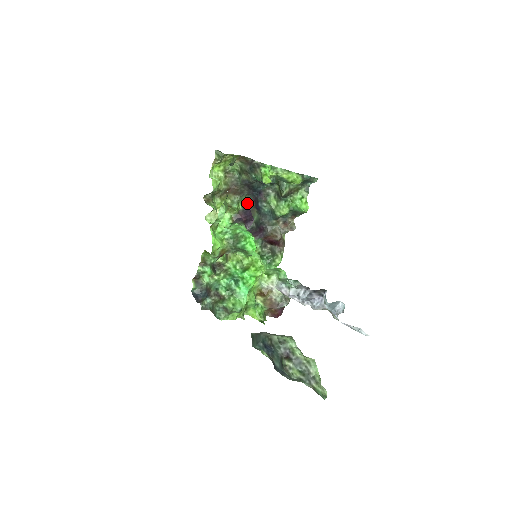
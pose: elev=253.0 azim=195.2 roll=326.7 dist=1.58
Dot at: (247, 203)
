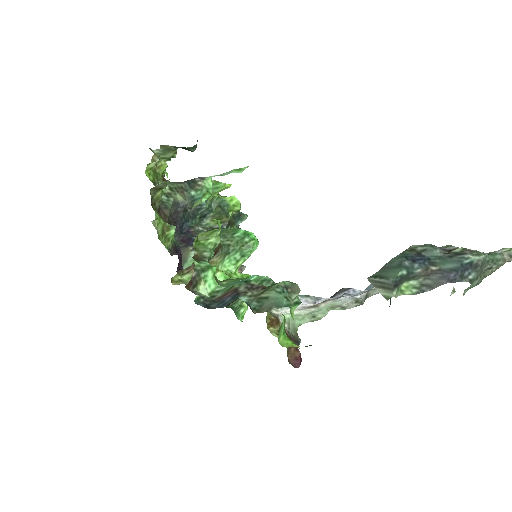
Dot at: (175, 240)
